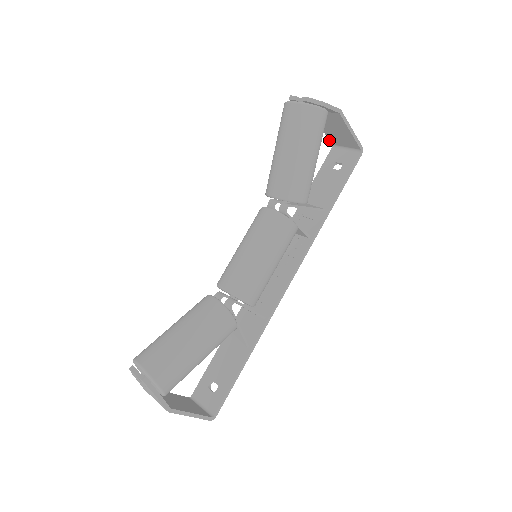
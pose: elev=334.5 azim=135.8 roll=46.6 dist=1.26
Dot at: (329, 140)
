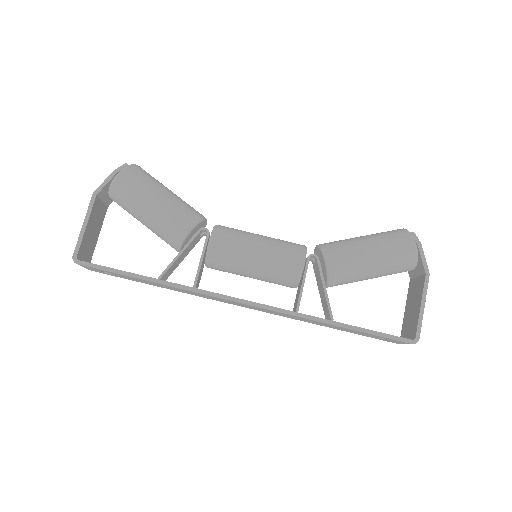
Dot at: (402, 330)
